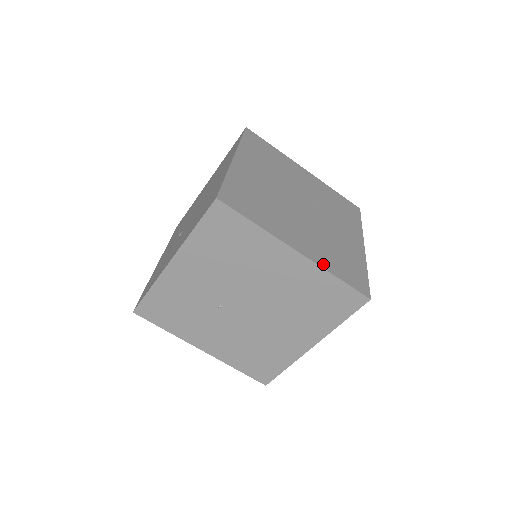
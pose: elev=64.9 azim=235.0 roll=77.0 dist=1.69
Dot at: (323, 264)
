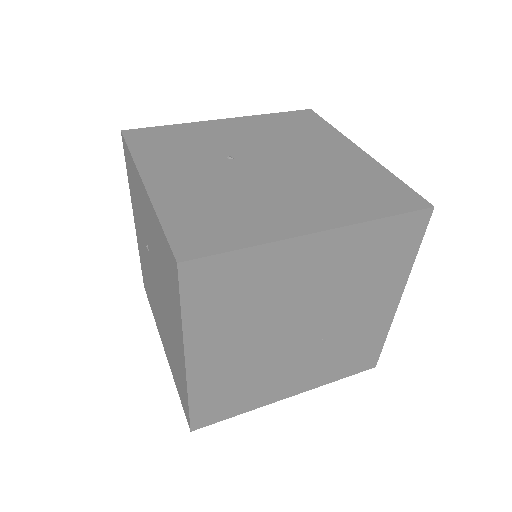
Dot at: (196, 386)
